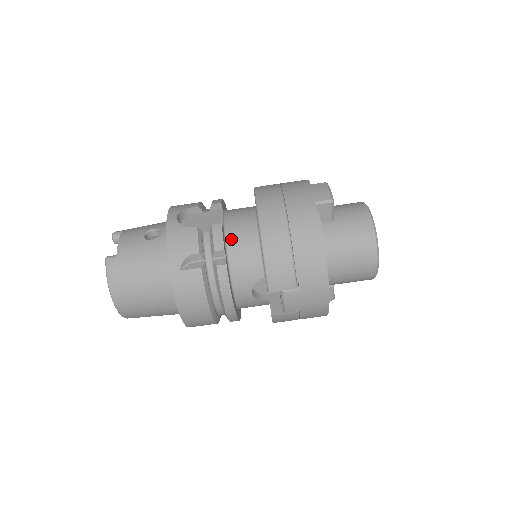
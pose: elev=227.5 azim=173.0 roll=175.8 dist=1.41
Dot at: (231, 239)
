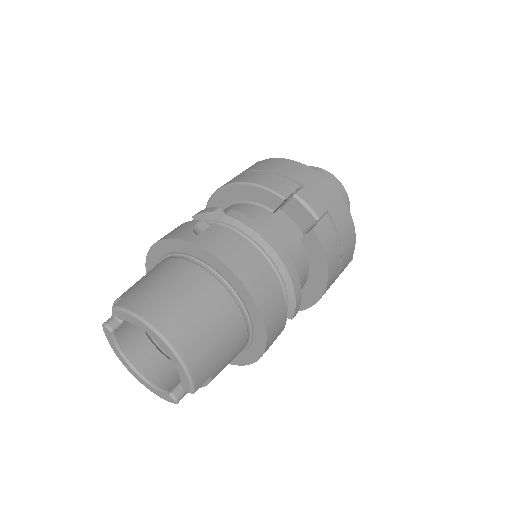
Dot at: occluded
